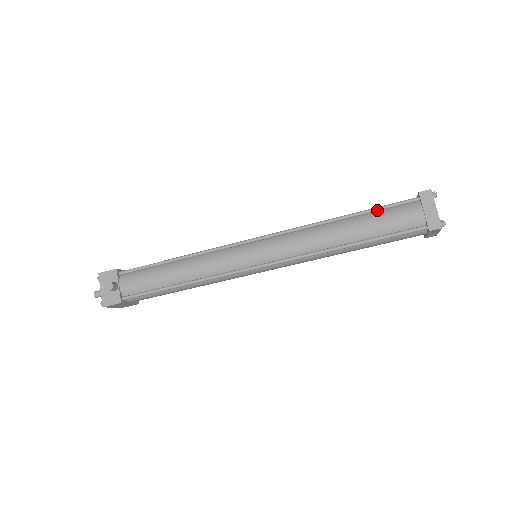
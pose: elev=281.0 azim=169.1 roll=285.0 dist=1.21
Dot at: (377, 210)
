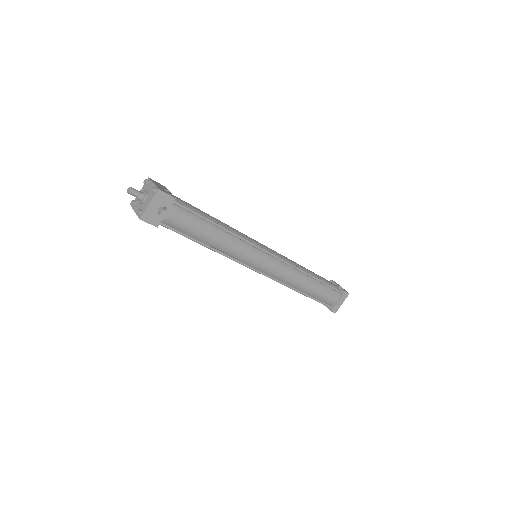
Dot at: (326, 285)
